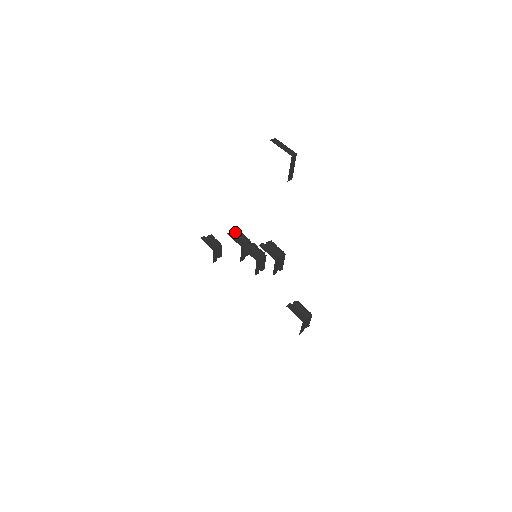
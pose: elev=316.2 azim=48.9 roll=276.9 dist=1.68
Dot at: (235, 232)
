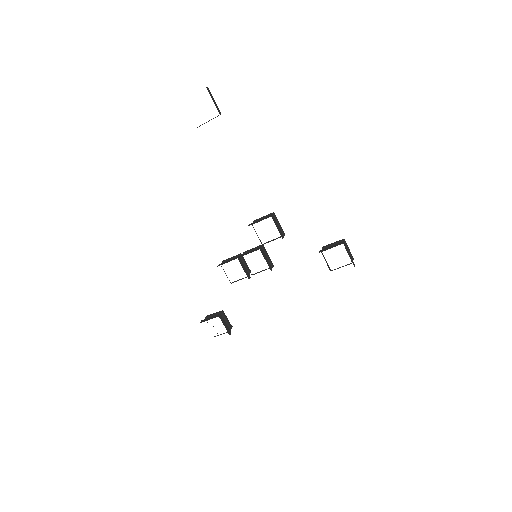
Dot at: occluded
